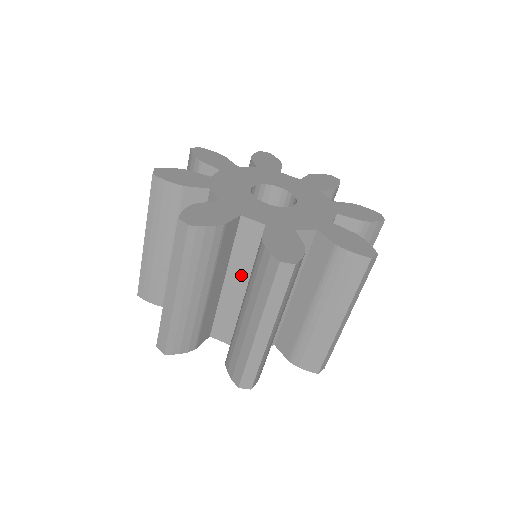
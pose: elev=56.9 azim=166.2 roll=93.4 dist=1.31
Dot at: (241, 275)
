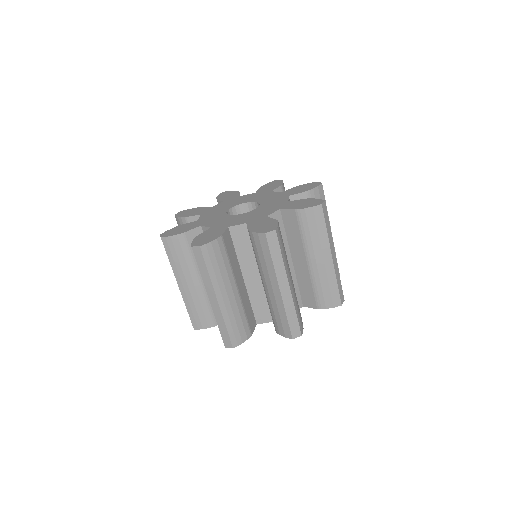
Dot at: occluded
